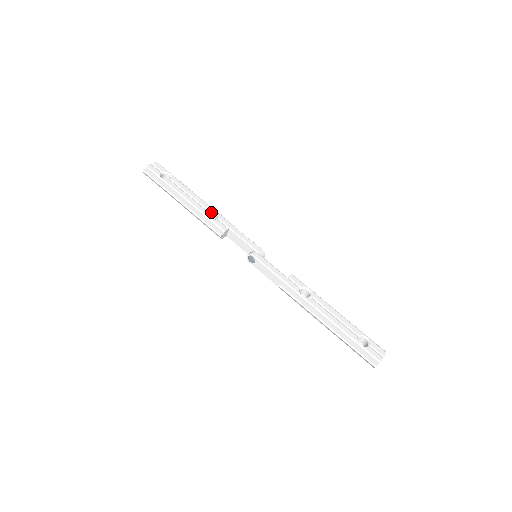
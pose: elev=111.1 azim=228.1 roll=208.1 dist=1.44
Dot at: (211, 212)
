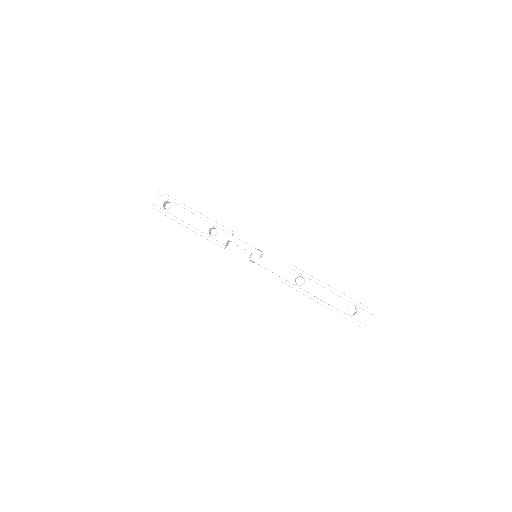
Dot at: (211, 228)
